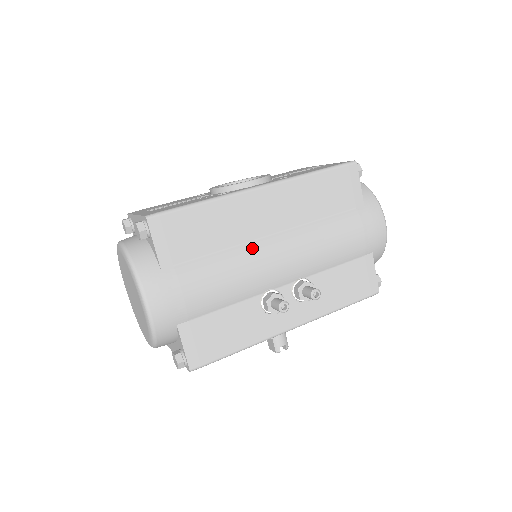
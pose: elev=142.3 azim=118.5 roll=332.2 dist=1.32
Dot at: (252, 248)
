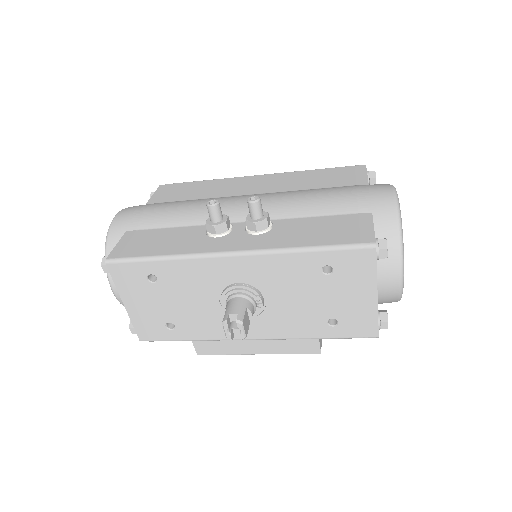
Dot at: (224, 197)
